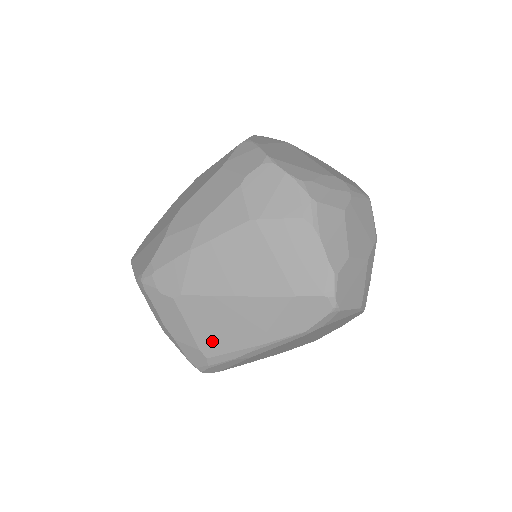
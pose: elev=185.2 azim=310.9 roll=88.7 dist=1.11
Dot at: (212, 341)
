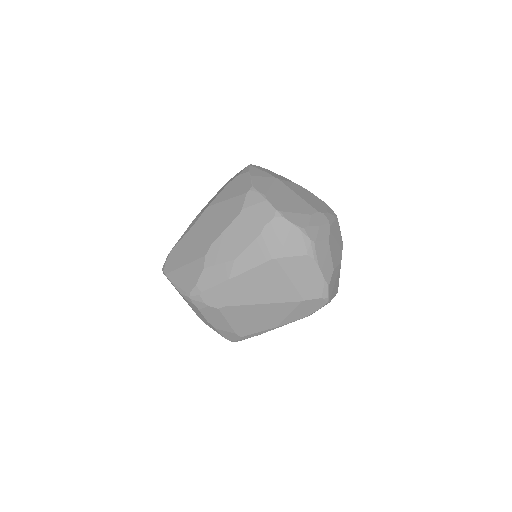
Dot at: (245, 328)
